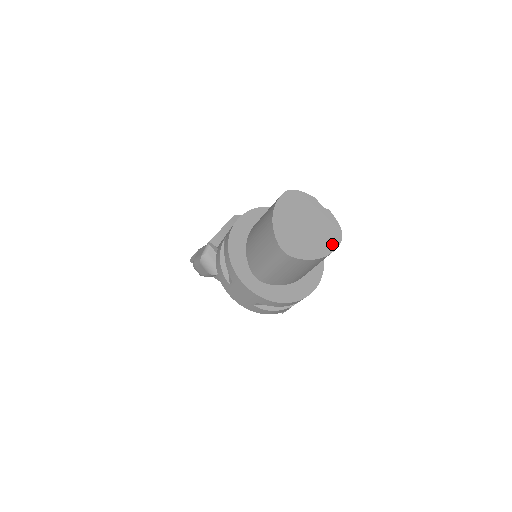
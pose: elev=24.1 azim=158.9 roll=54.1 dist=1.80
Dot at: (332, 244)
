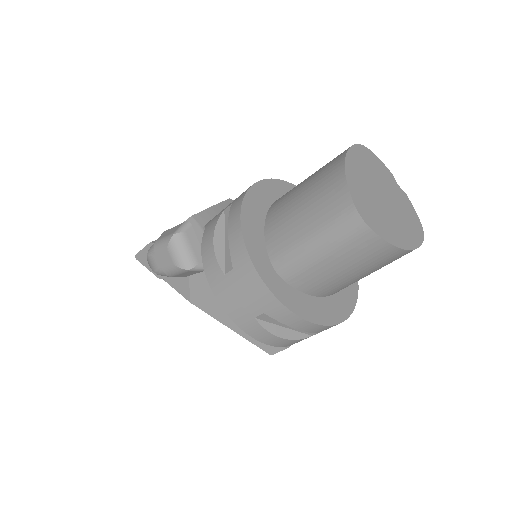
Dot at: (415, 238)
